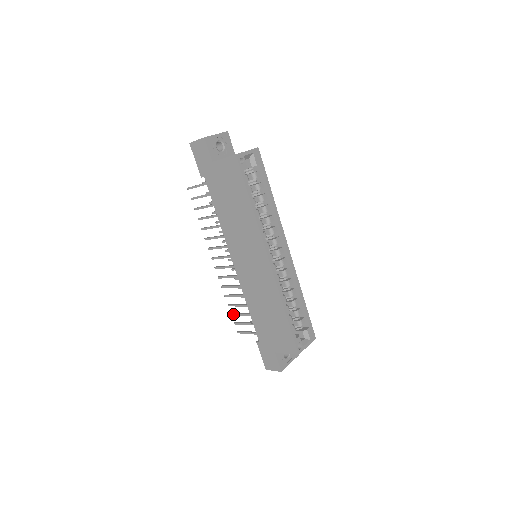
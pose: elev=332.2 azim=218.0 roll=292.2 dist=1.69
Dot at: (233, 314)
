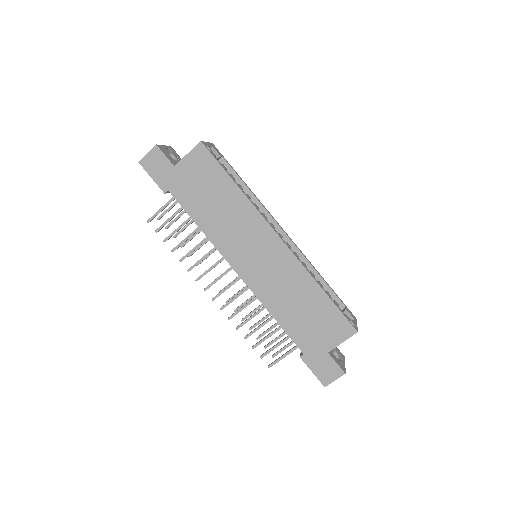
Dot at: (255, 345)
